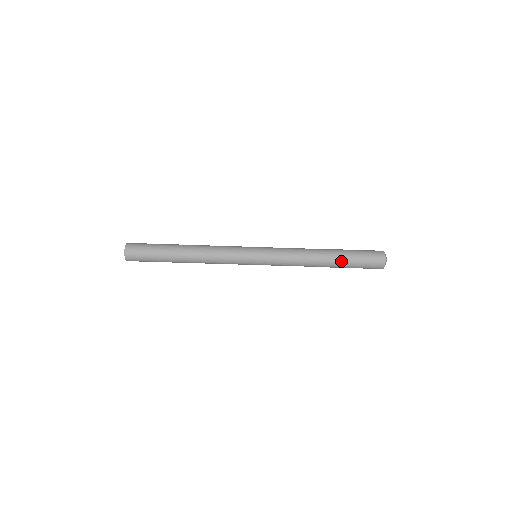
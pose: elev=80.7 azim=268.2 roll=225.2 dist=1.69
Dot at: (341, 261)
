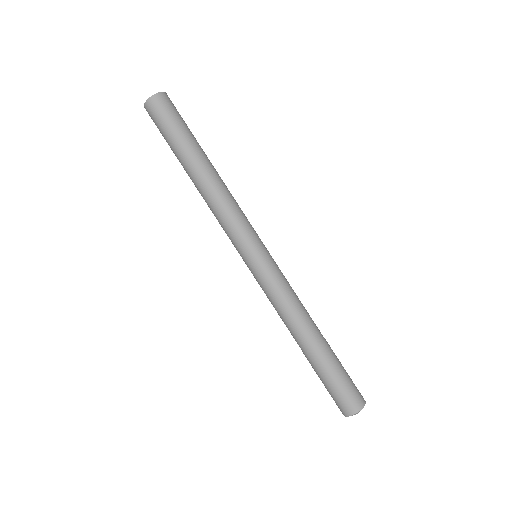
Dot at: (330, 354)
